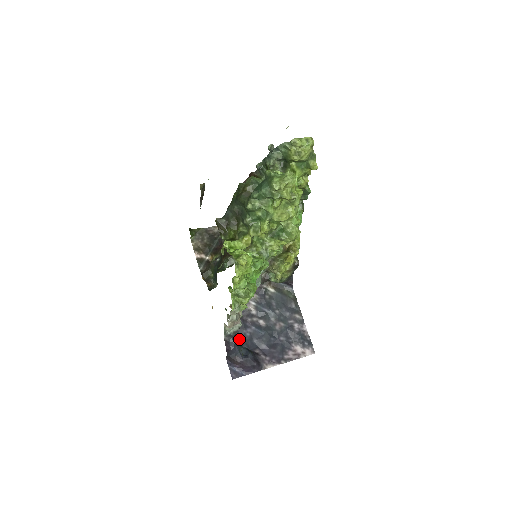
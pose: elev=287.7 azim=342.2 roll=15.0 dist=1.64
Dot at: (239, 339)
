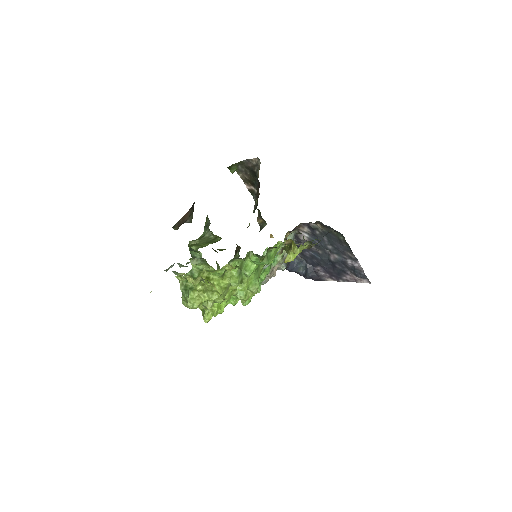
Dot at: (301, 257)
